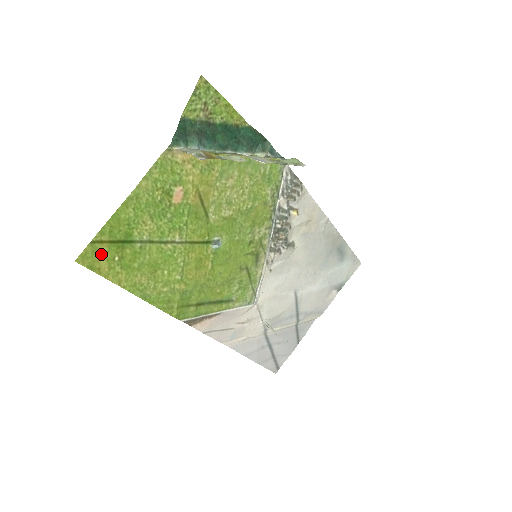
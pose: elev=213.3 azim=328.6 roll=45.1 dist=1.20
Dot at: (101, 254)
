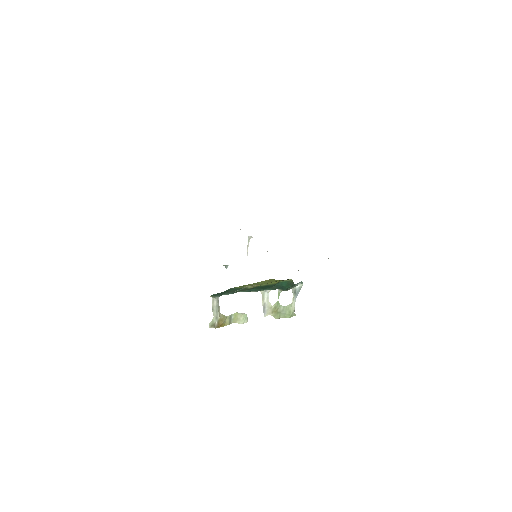
Dot at: occluded
